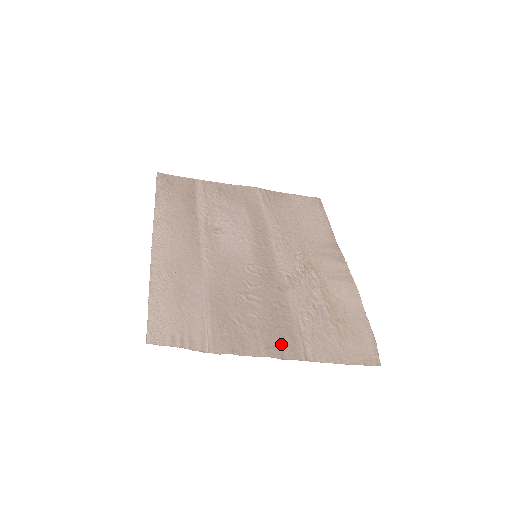
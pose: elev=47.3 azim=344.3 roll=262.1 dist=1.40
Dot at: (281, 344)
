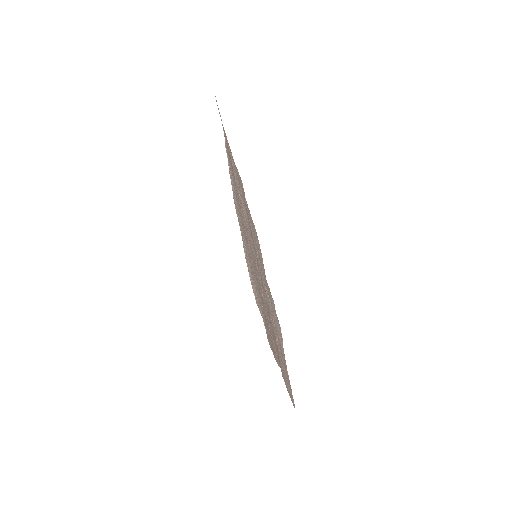
Dot at: (279, 360)
